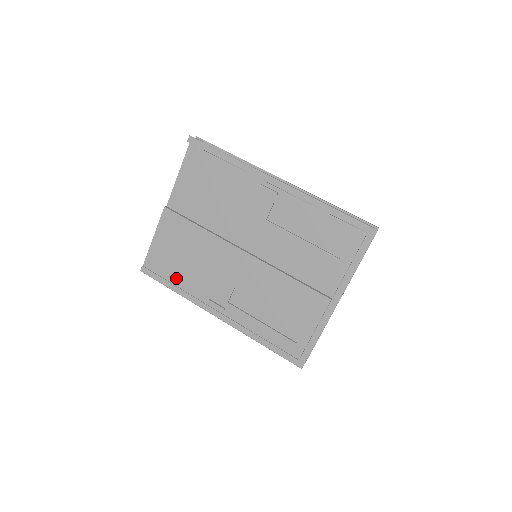
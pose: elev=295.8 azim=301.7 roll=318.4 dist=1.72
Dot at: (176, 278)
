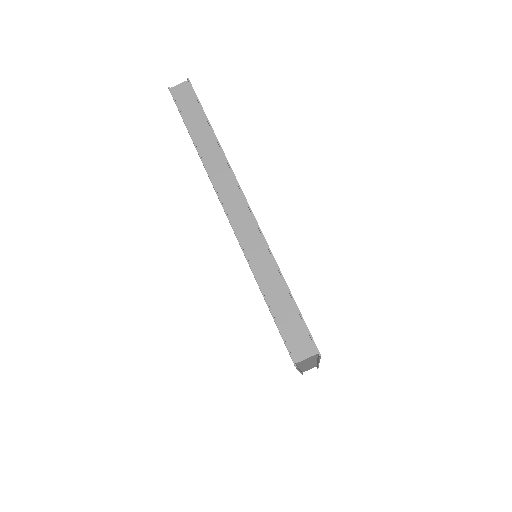
Dot at: occluded
